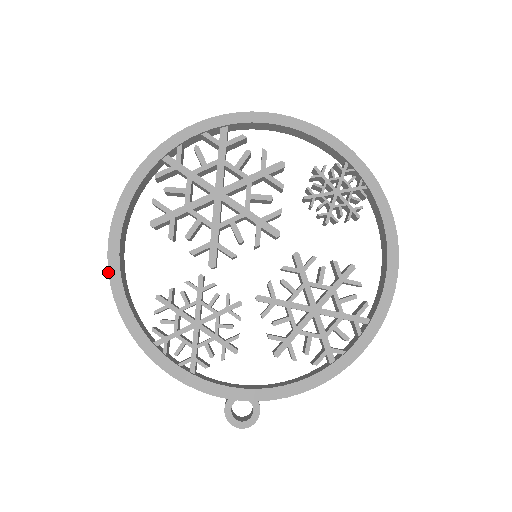
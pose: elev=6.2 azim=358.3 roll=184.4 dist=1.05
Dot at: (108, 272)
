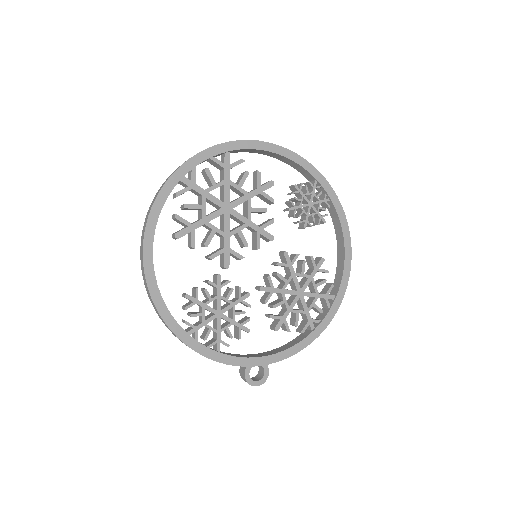
Dot at: (145, 280)
